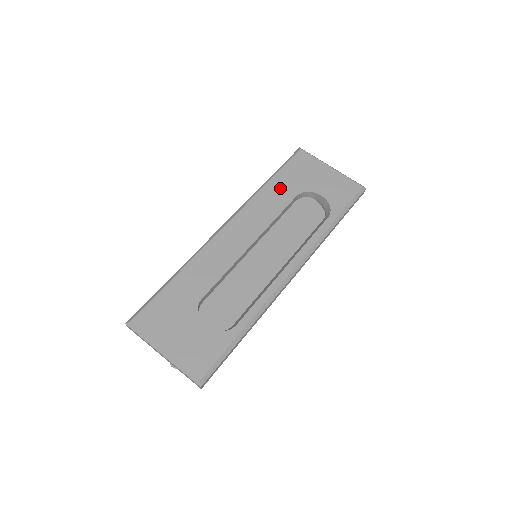
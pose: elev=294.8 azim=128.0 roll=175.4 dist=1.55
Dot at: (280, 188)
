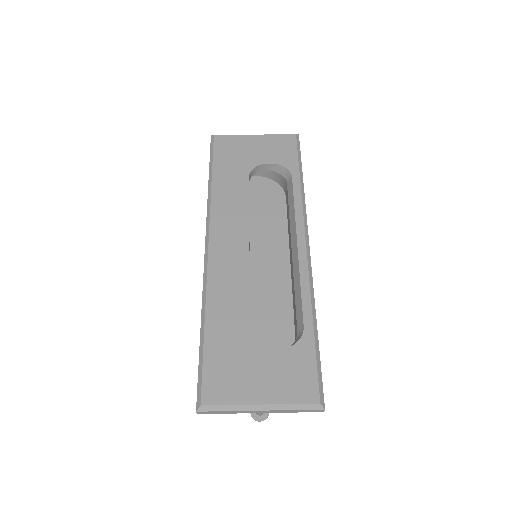
Dot at: (228, 180)
